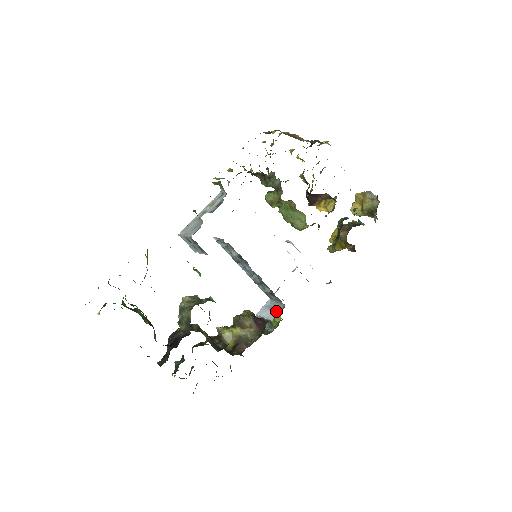
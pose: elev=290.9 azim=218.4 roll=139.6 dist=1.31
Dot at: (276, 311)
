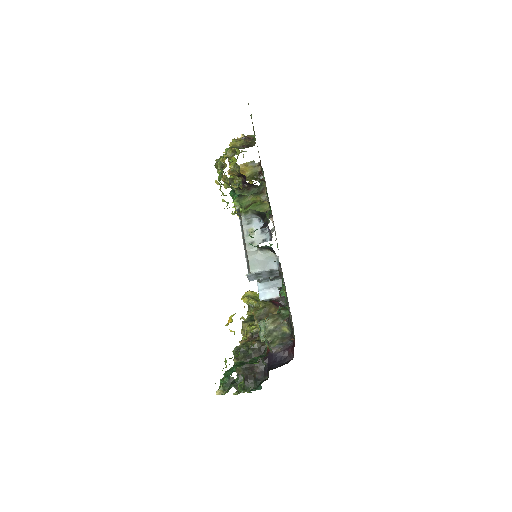
Dot at: occluded
